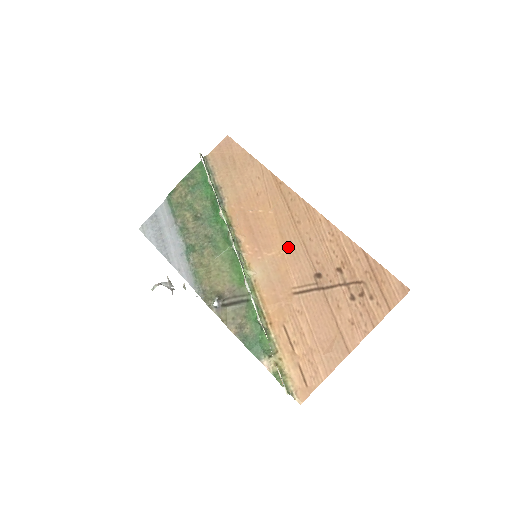
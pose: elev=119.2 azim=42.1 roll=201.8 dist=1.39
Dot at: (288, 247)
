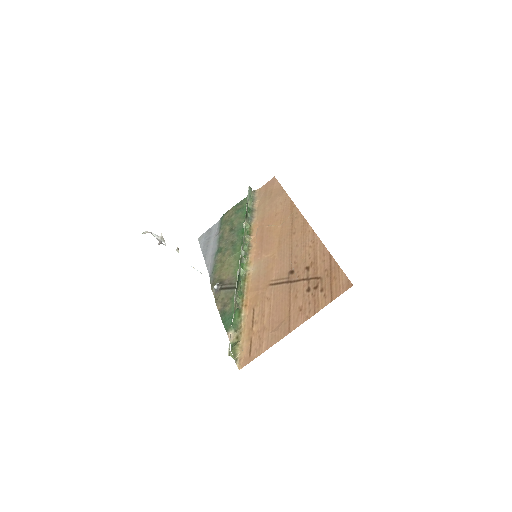
Dot at: (280, 251)
